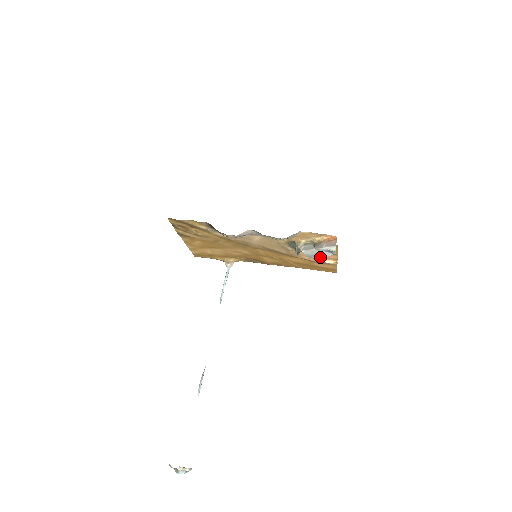
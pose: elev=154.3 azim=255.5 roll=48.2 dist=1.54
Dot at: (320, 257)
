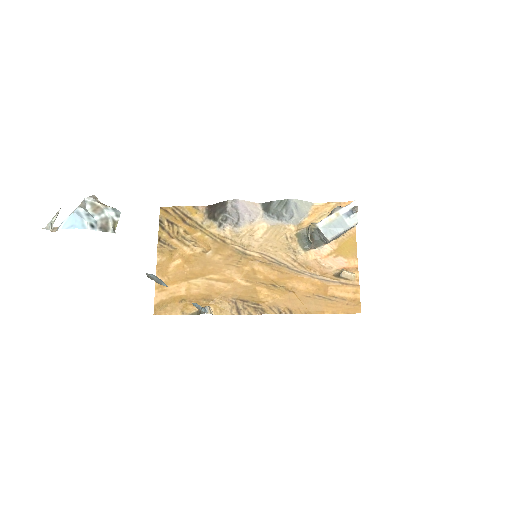
Dot at: (336, 269)
